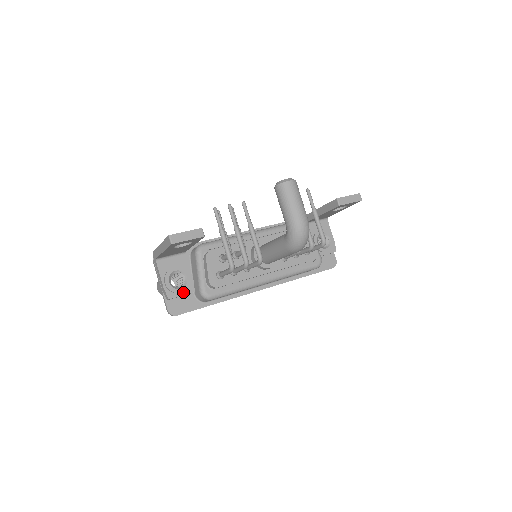
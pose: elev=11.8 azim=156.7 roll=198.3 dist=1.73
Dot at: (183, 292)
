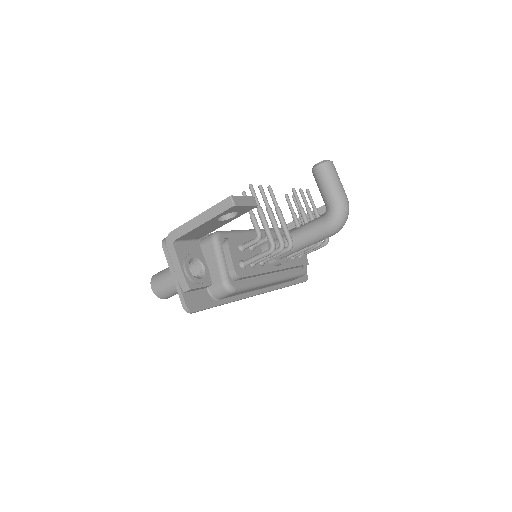
Dot at: (202, 283)
